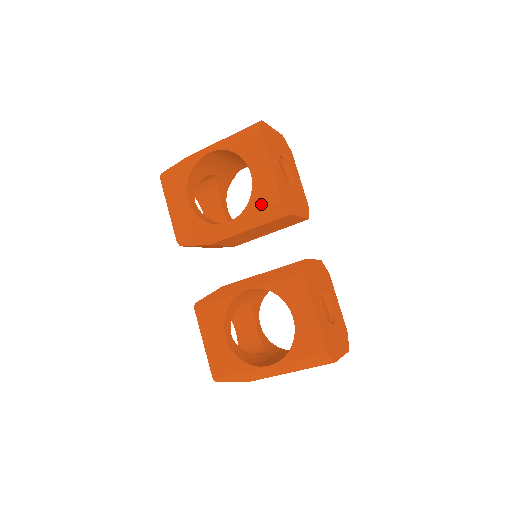
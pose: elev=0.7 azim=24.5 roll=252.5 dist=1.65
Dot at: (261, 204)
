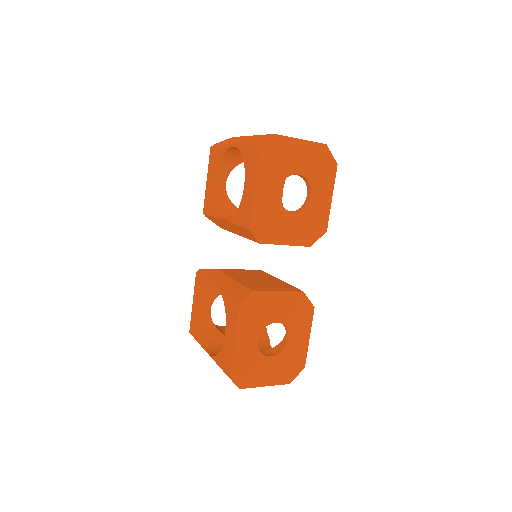
Dot at: (240, 221)
